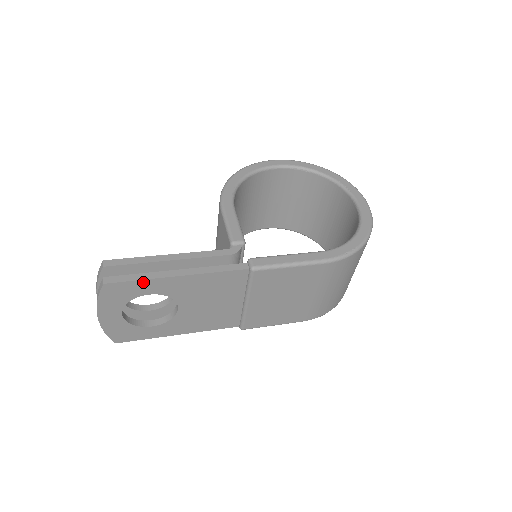
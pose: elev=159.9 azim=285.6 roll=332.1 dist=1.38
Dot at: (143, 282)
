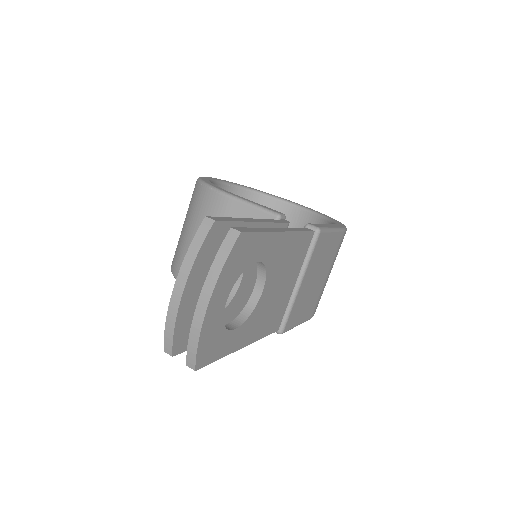
Dot at: (263, 236)
